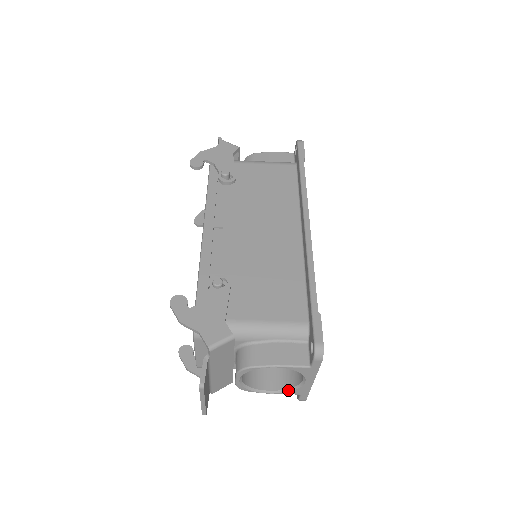
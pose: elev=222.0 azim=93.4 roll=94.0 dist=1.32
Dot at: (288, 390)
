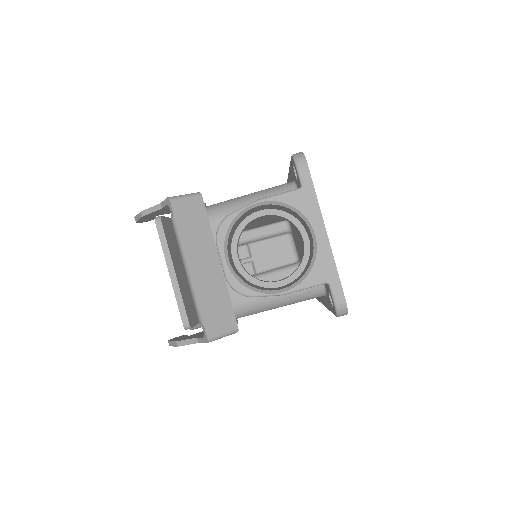
Dot at: (305, 275)
